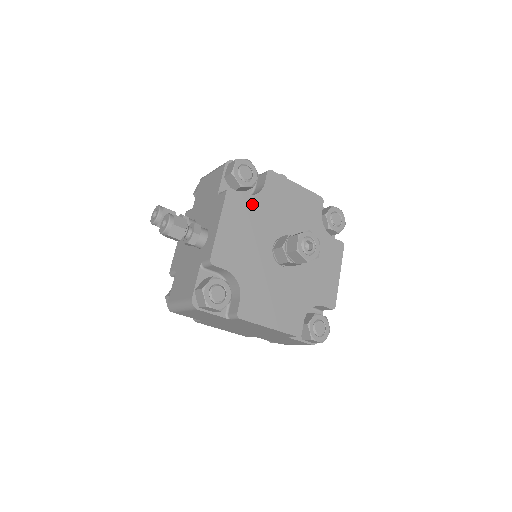
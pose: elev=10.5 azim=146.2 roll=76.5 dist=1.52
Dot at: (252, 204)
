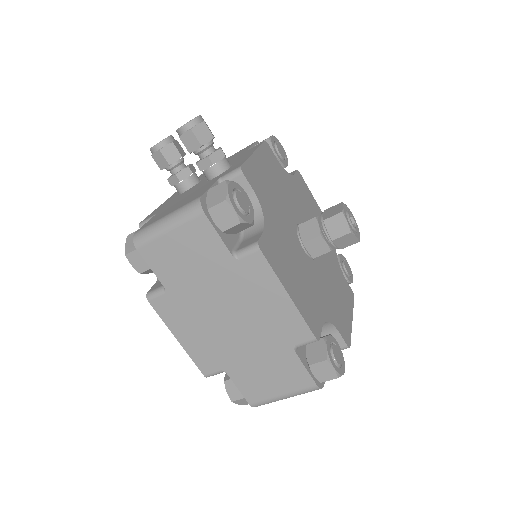
Dot at: (283, 174)
